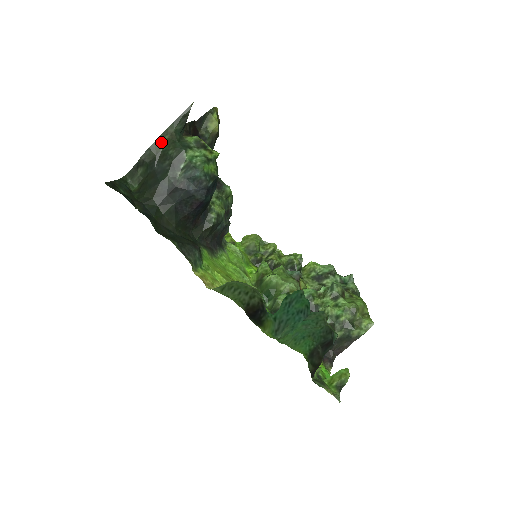
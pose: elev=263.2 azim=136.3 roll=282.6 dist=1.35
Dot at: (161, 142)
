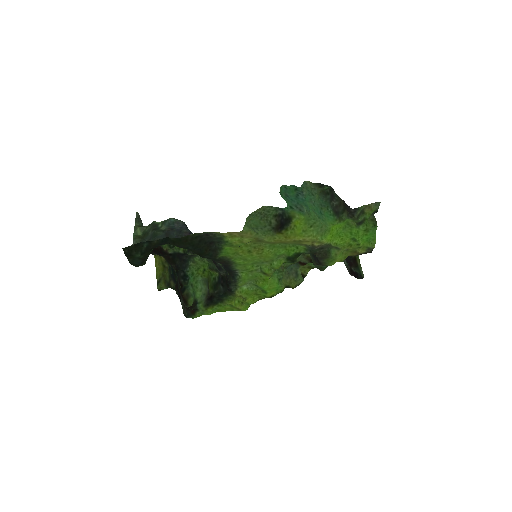
Dot at: (137, 233)
